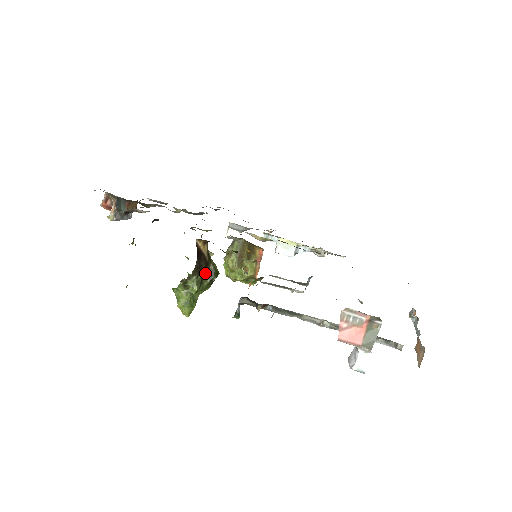
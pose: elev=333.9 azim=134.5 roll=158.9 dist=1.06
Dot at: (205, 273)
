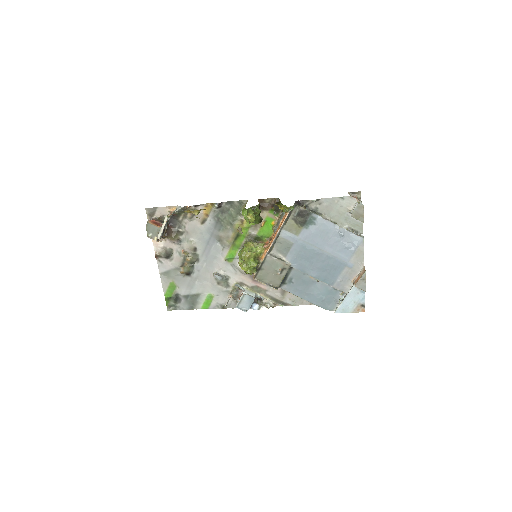
Dot at: (259, 214)
